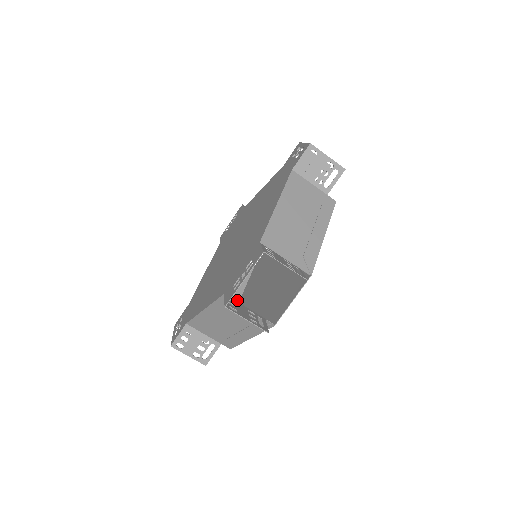
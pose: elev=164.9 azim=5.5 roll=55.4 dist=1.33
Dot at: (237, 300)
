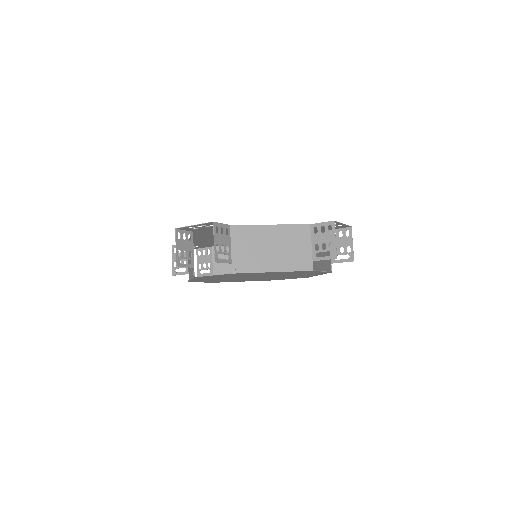
Dot at: occluded
